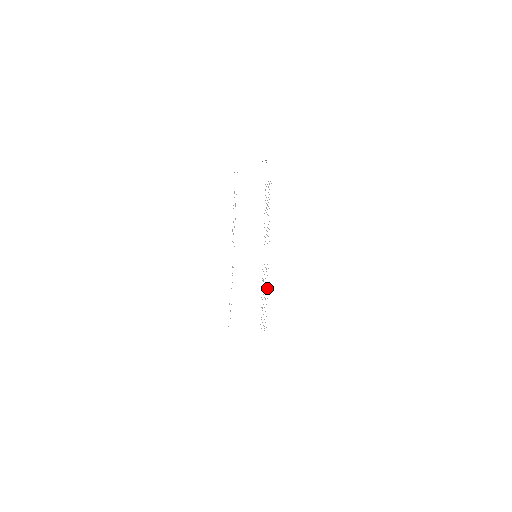
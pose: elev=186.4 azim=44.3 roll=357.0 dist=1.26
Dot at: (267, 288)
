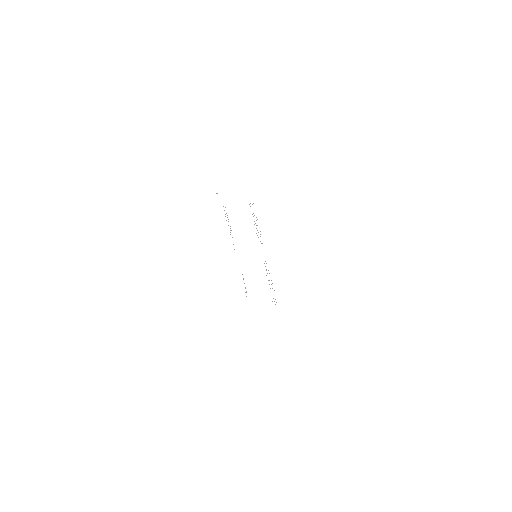
Dot at: occluded
